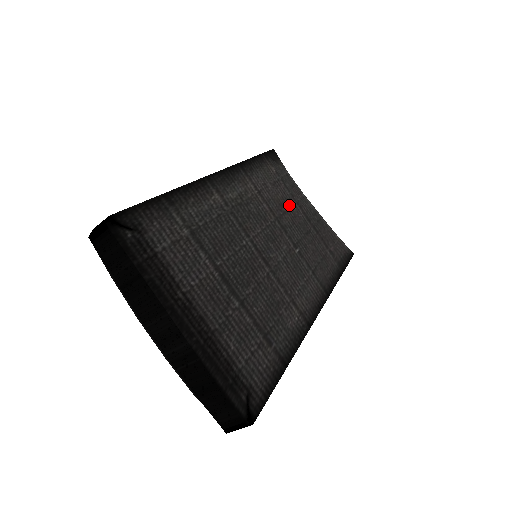
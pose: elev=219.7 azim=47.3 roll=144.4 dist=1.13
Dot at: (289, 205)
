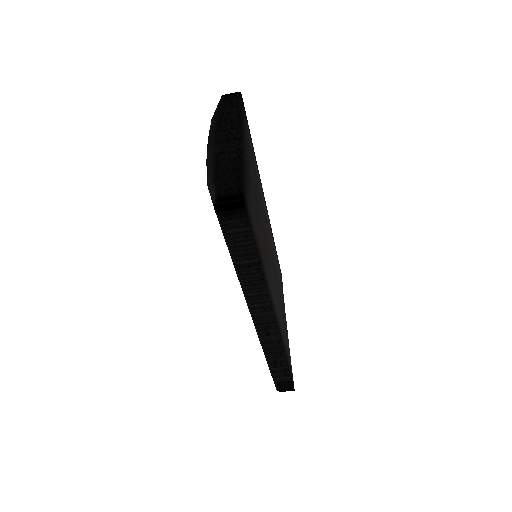
Dot at: (280, 289)
